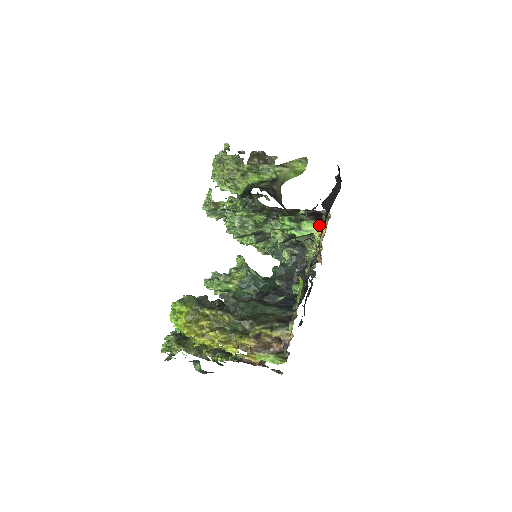
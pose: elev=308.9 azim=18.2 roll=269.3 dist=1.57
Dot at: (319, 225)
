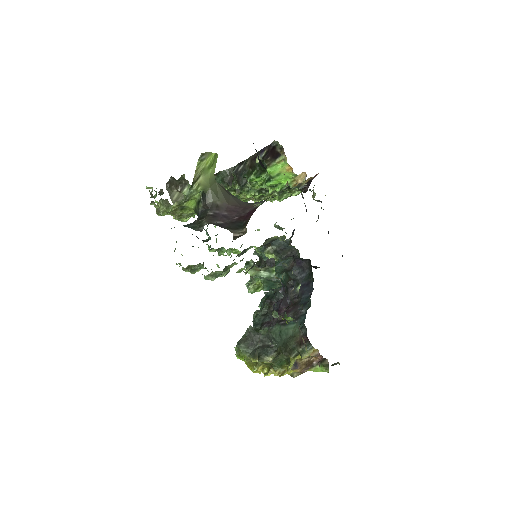
Dot at: (281, 163)
